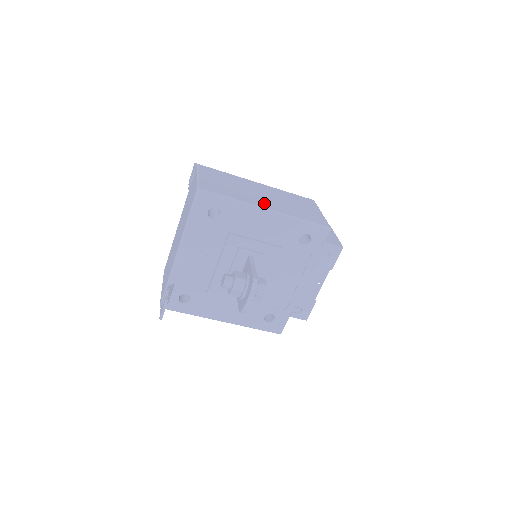
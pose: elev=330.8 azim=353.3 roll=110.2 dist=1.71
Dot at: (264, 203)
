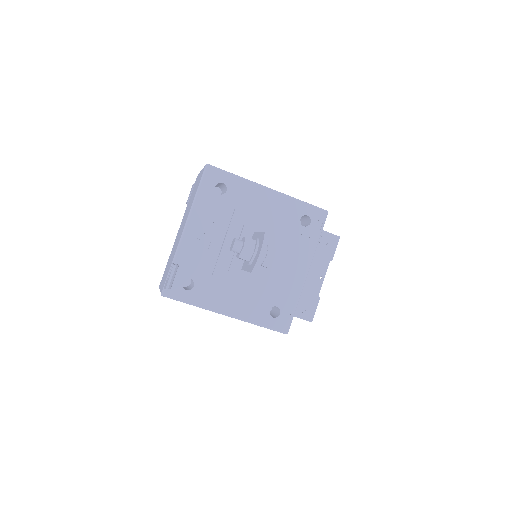
Dot at: occluded
